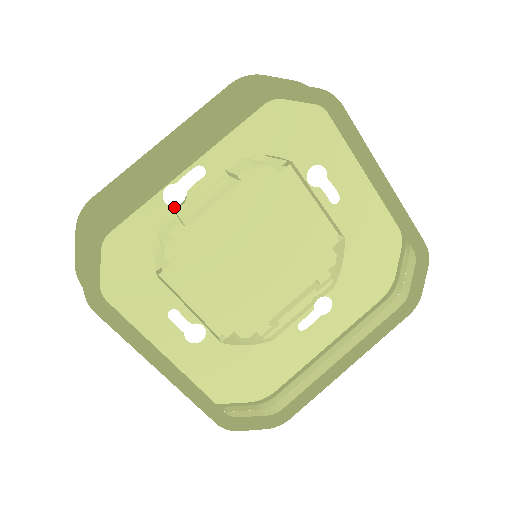
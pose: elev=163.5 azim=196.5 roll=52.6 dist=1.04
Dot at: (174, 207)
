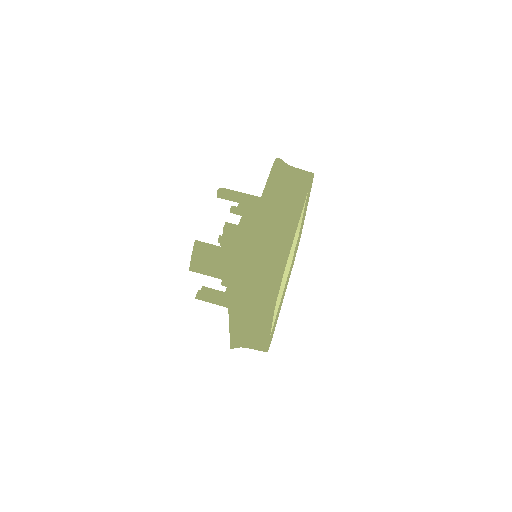
Dot at: occluded
